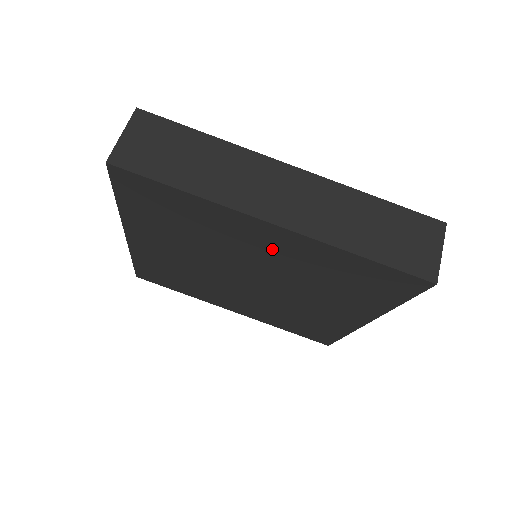
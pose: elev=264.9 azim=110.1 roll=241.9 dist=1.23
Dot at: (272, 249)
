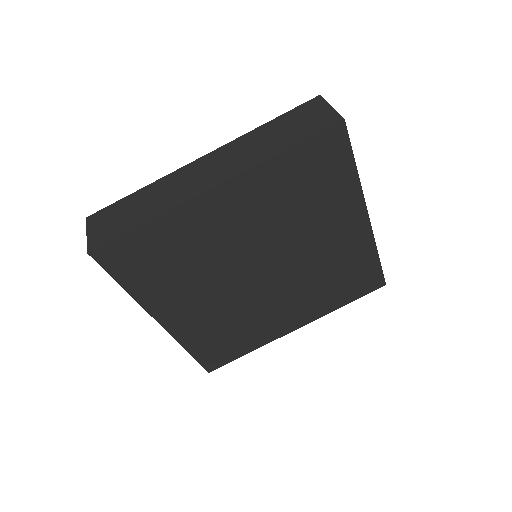
Dot at: (239, 215)
